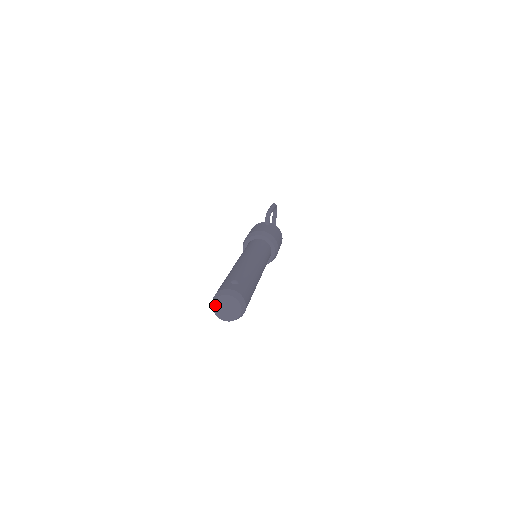
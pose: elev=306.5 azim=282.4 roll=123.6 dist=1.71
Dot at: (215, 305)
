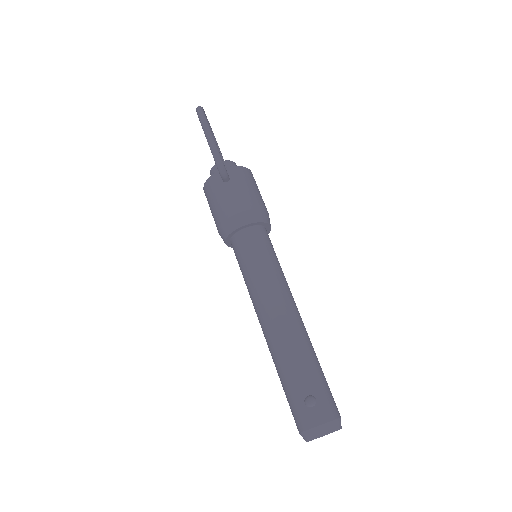
Dot at: occluded
